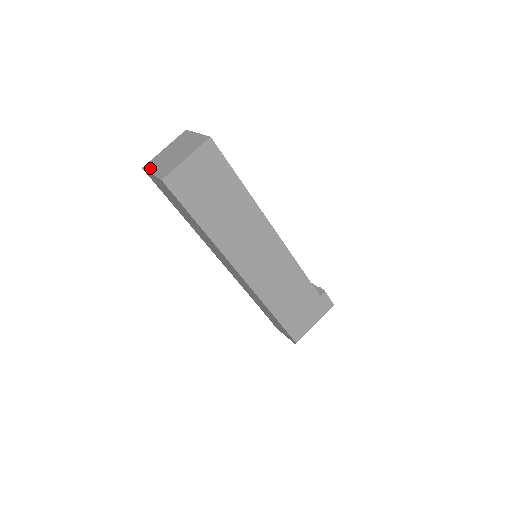
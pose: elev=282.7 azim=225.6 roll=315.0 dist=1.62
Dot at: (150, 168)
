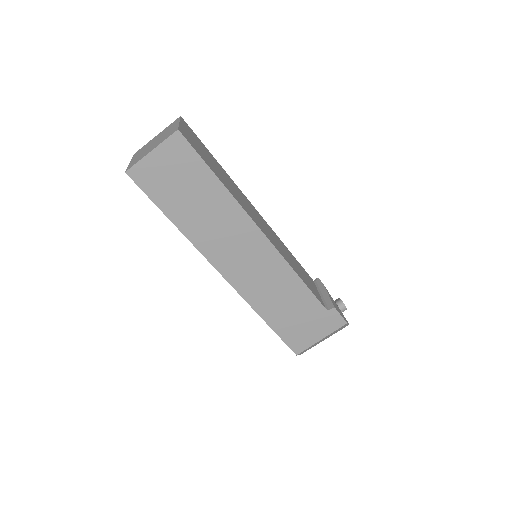
Dot at: (134, 156)
